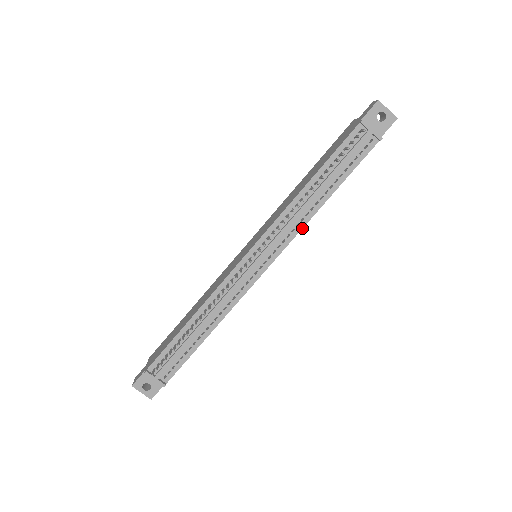
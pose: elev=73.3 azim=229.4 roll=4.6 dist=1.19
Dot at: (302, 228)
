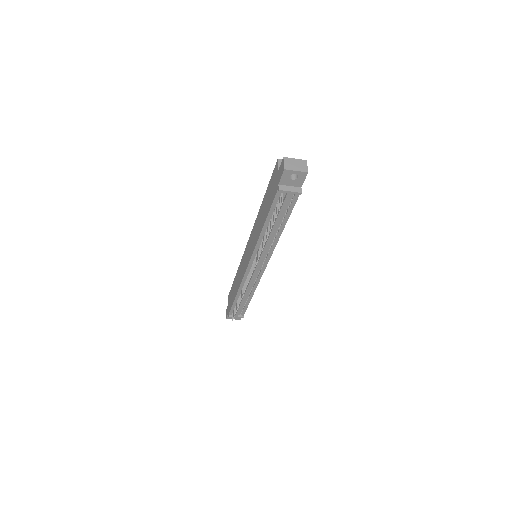
Dot at: occluded
